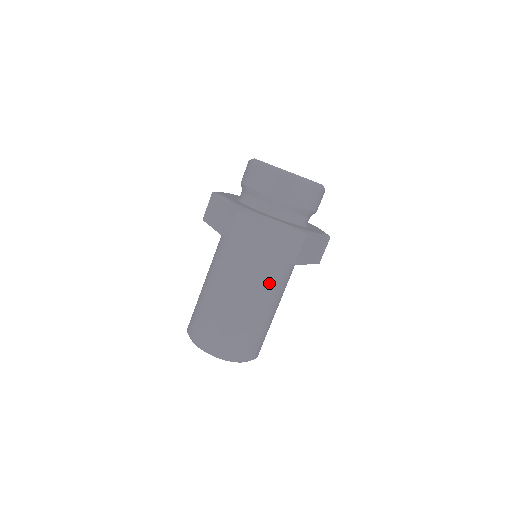
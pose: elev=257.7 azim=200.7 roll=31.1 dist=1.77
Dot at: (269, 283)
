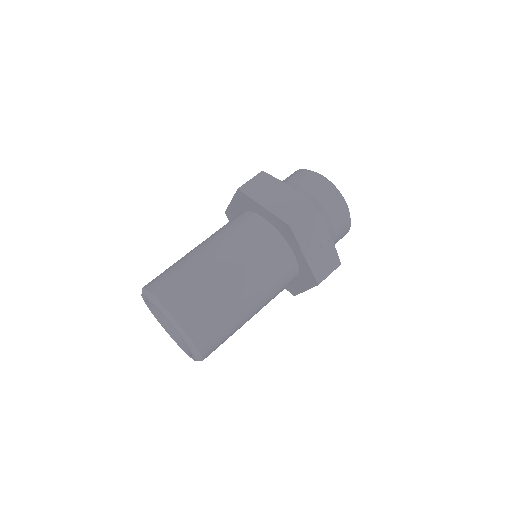
Dot at: (255, 253)
